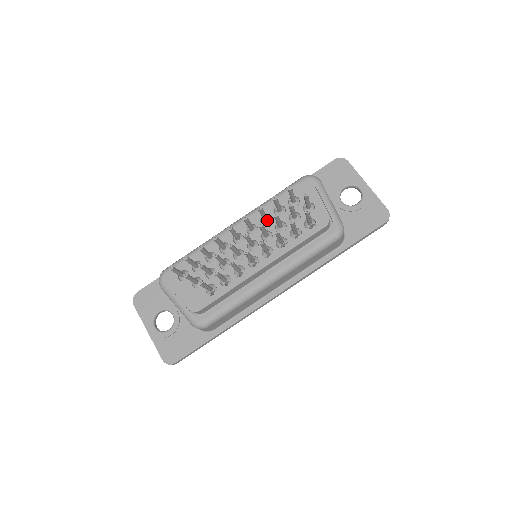
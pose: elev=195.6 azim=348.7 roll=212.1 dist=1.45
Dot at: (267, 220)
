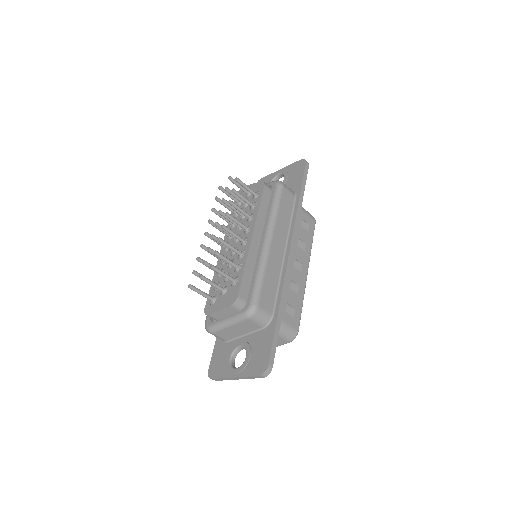
Dot at: occluded
